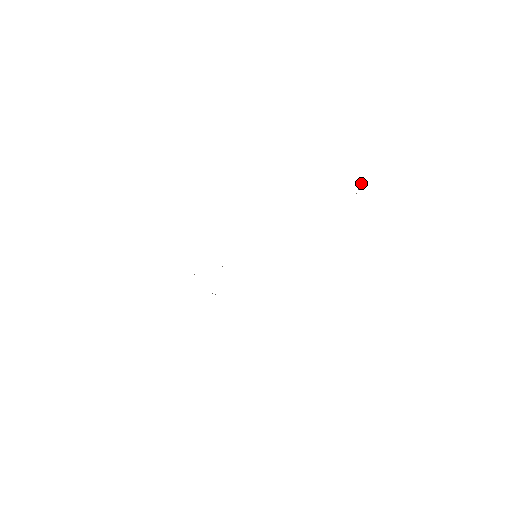
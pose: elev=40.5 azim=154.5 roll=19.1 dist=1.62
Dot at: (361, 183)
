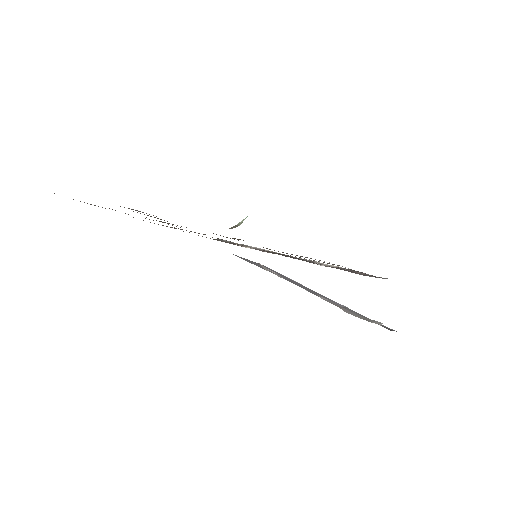
Dot at: occluded
